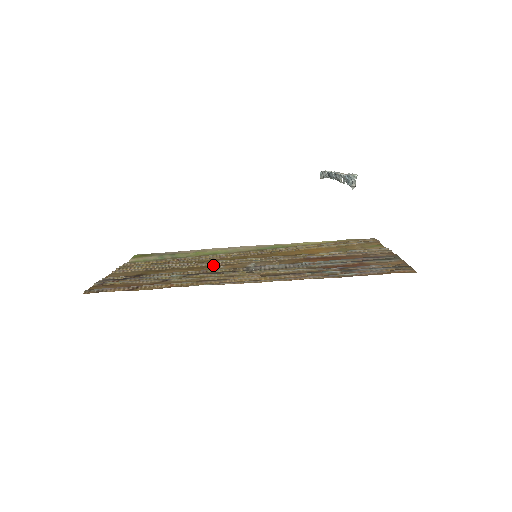
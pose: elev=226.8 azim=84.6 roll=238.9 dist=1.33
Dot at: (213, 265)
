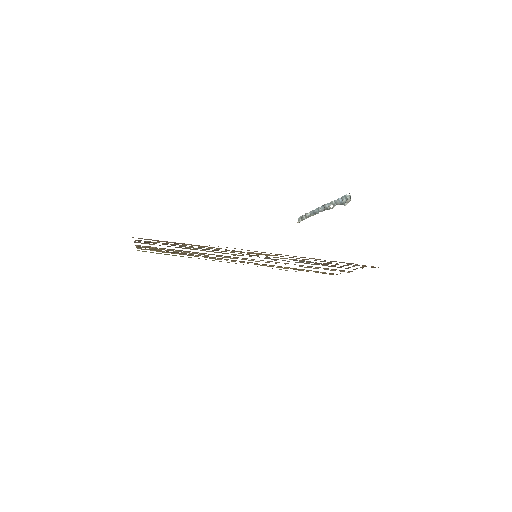
Dot at: occluded
